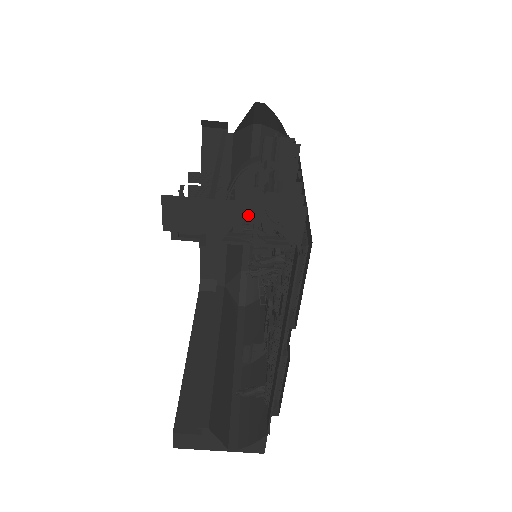
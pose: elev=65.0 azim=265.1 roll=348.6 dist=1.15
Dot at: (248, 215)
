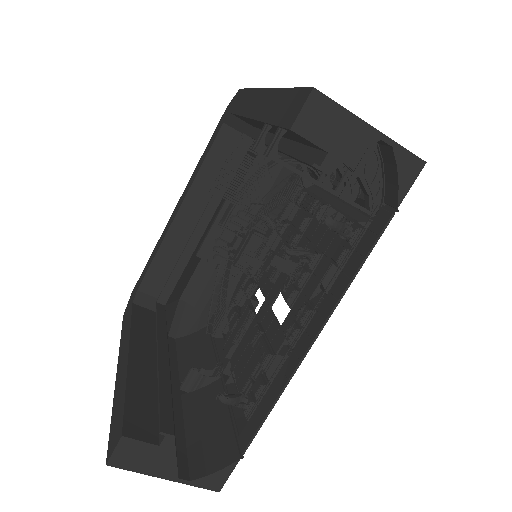
Dot at: (351, 162)
